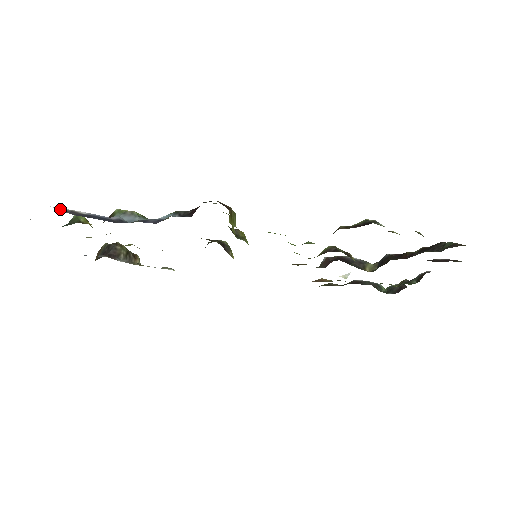
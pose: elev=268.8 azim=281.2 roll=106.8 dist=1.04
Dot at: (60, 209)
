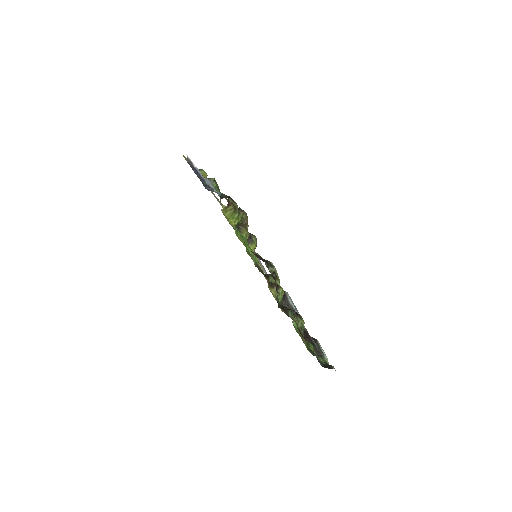
Dot at: (188, 158)
